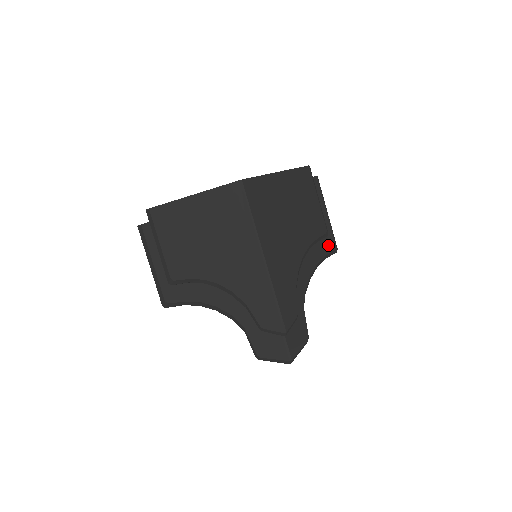
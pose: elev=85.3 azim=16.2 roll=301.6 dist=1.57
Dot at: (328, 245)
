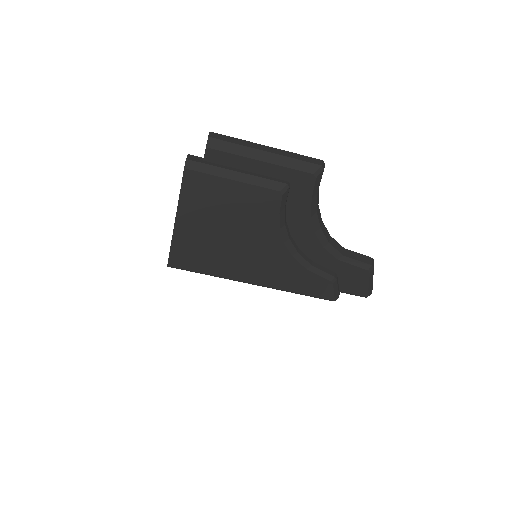
Dot at: (302, 186)
